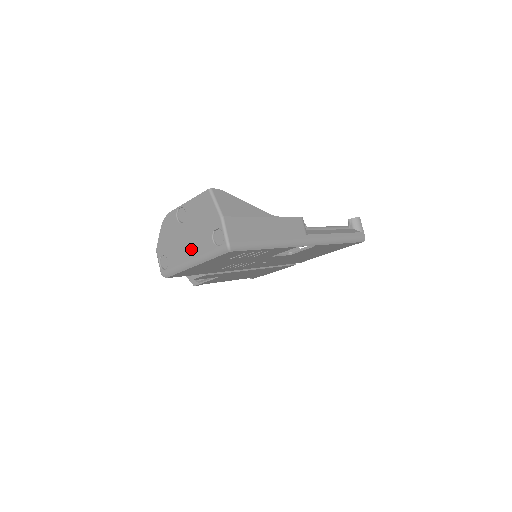
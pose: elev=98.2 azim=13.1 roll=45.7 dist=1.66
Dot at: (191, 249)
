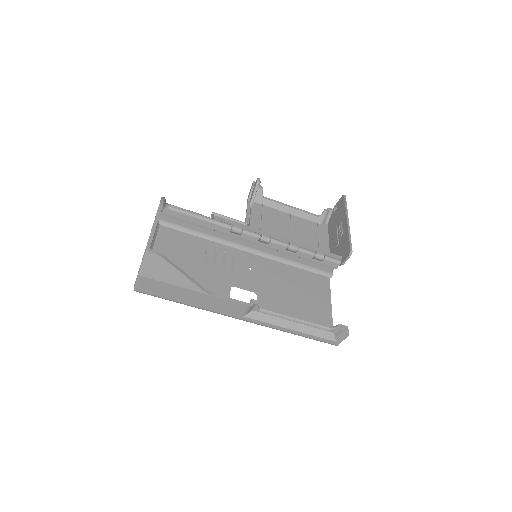
Dot at: occluded
